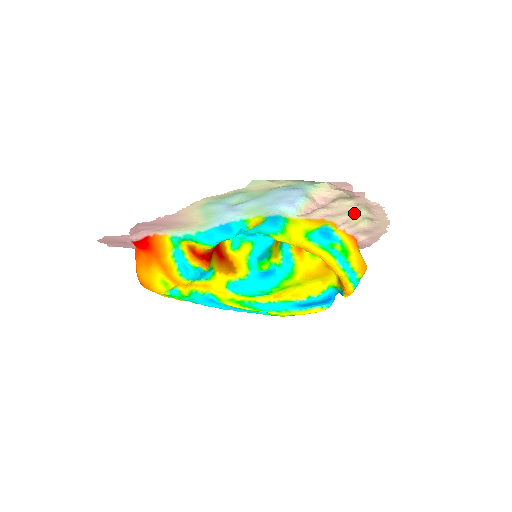
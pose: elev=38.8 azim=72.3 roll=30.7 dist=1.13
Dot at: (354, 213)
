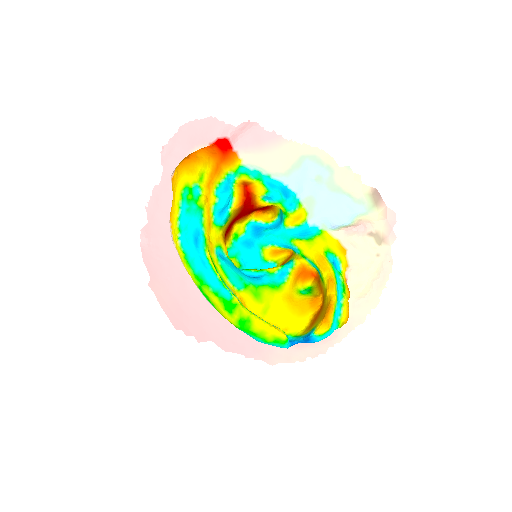
Dot at: (366, 266)
